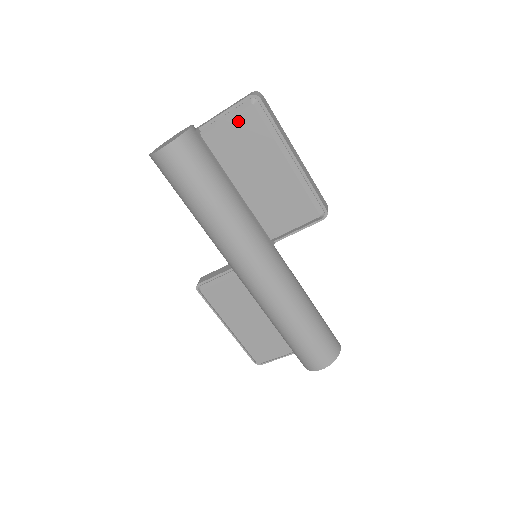
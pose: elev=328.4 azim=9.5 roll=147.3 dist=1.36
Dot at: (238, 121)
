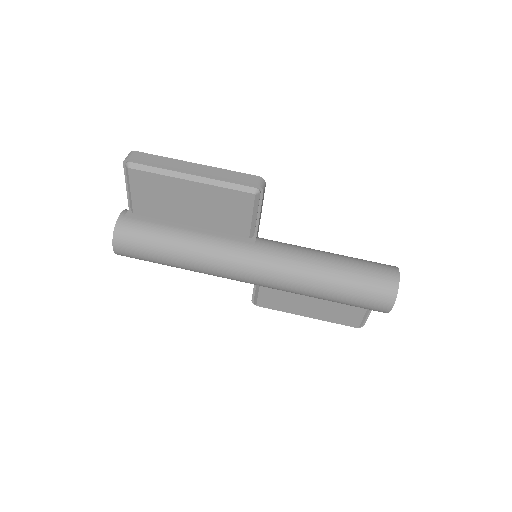
Dot at: (136, 186)
